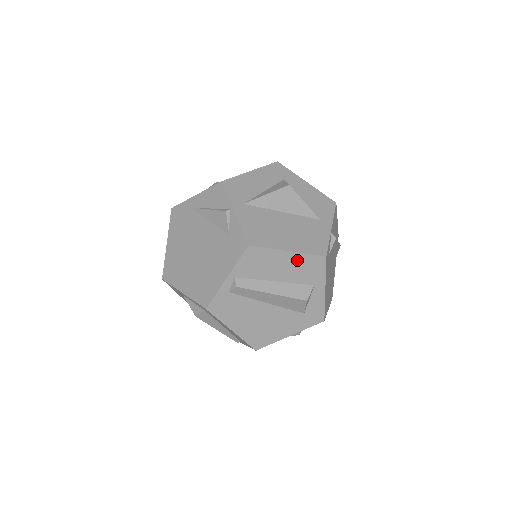
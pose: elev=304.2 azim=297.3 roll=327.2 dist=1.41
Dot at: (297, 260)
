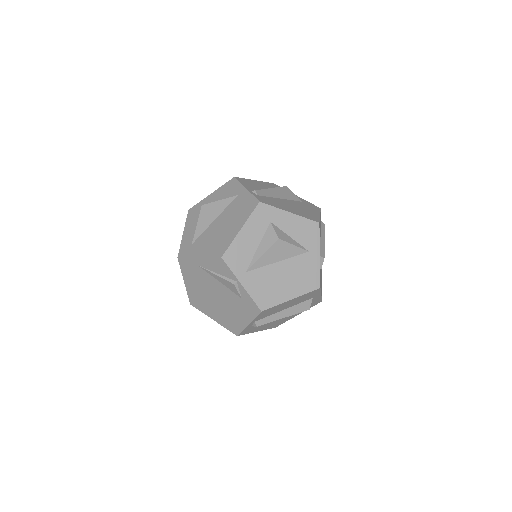
Dot at: (298, 298)
